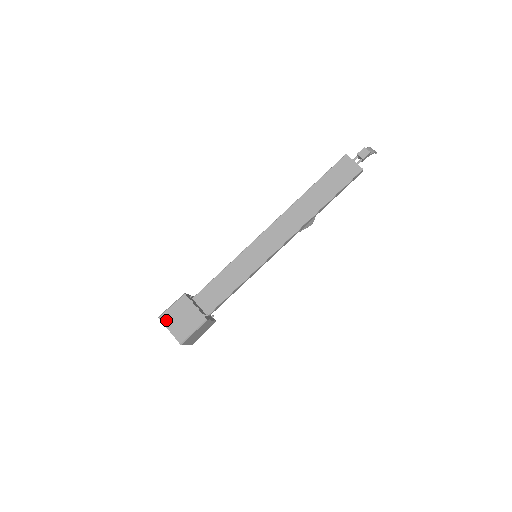
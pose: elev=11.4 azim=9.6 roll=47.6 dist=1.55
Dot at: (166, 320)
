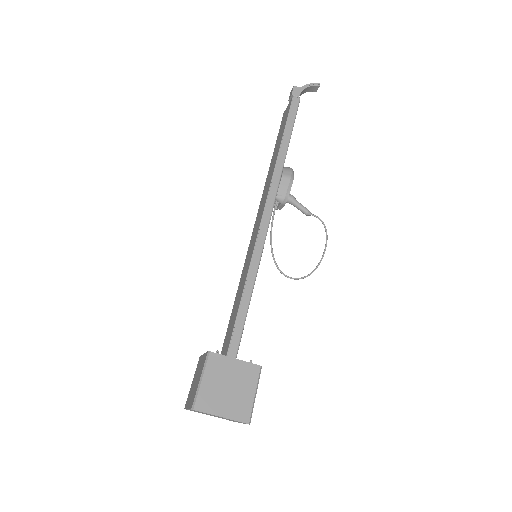
Dot at: (187, 402)
